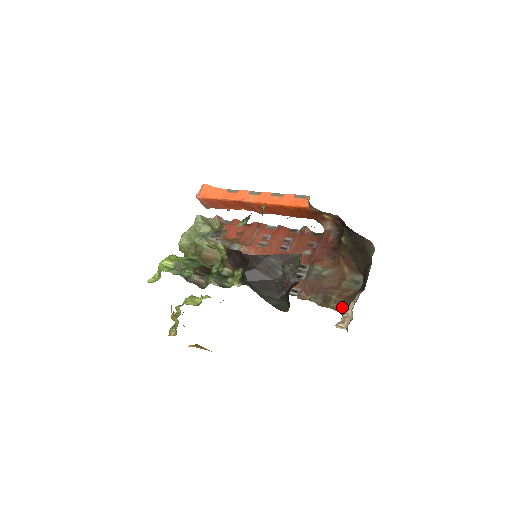
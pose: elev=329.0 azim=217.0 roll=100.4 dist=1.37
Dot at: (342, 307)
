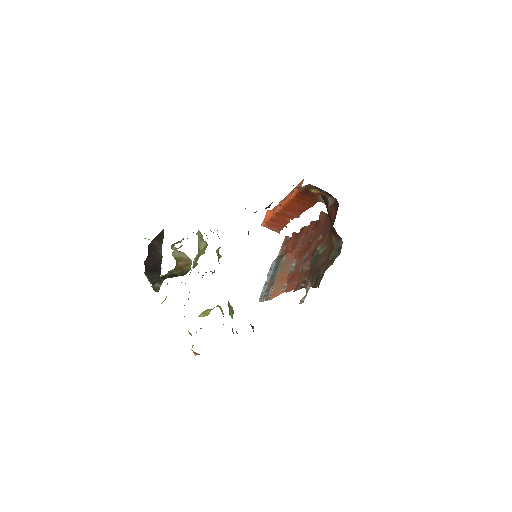
Dot at: (320, 281)
